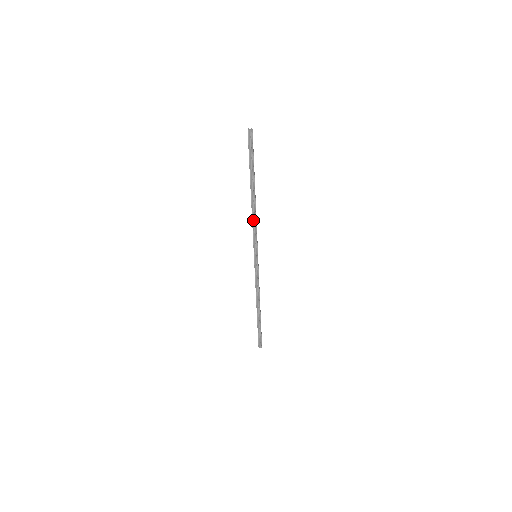
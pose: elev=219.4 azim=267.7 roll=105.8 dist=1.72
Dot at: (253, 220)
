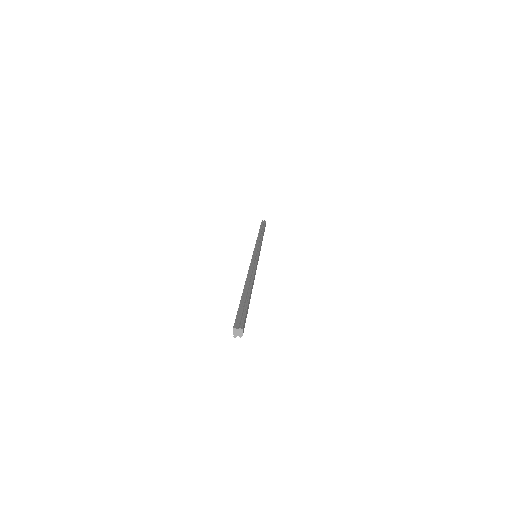
Dot at: occluded
